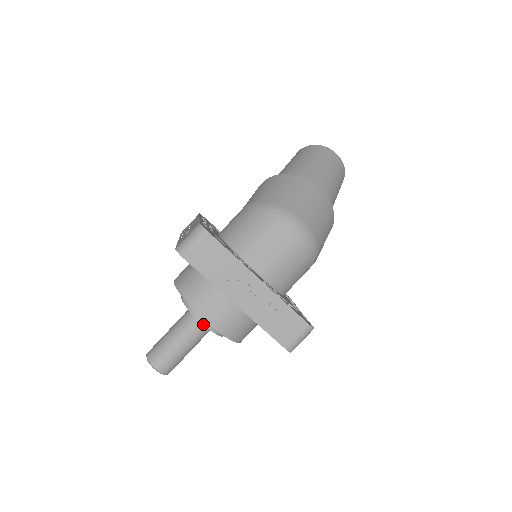
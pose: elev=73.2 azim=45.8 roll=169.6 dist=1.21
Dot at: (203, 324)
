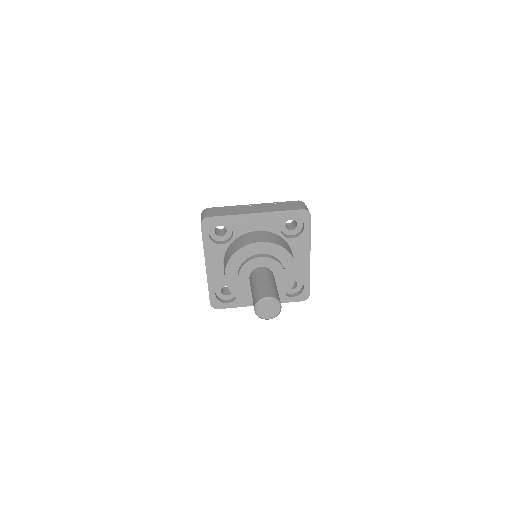
Dot at: (260, 257)
